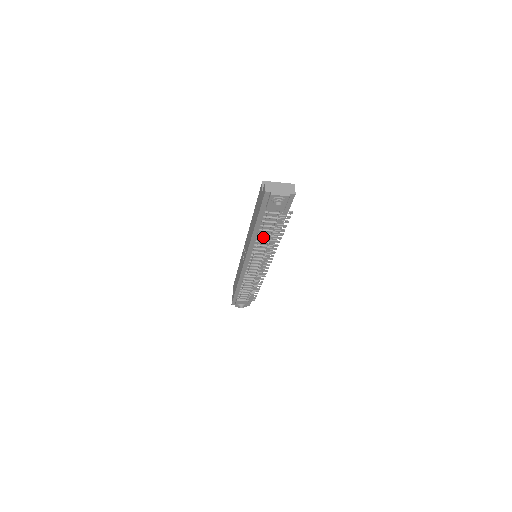
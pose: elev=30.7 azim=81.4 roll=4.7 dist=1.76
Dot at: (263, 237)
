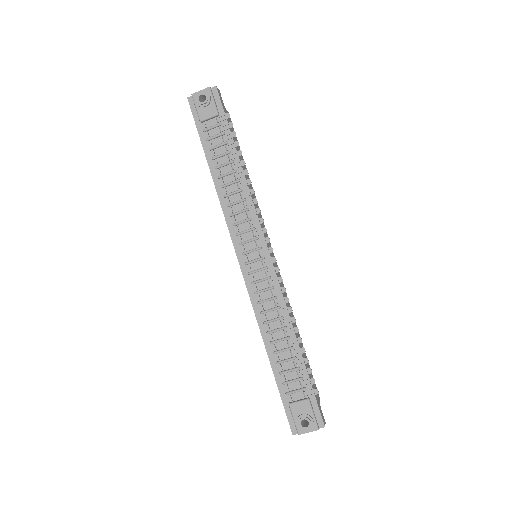
Dot at: (228, 183)
